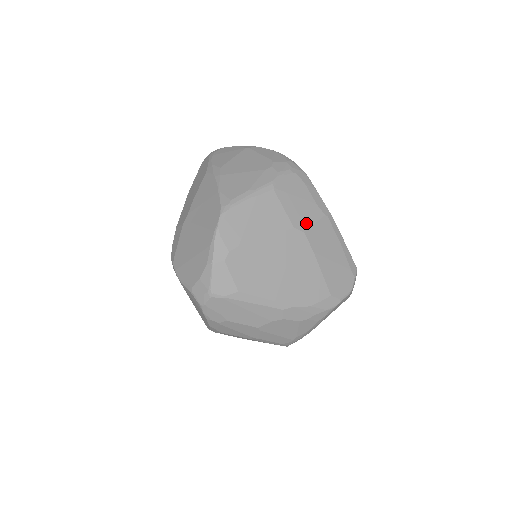
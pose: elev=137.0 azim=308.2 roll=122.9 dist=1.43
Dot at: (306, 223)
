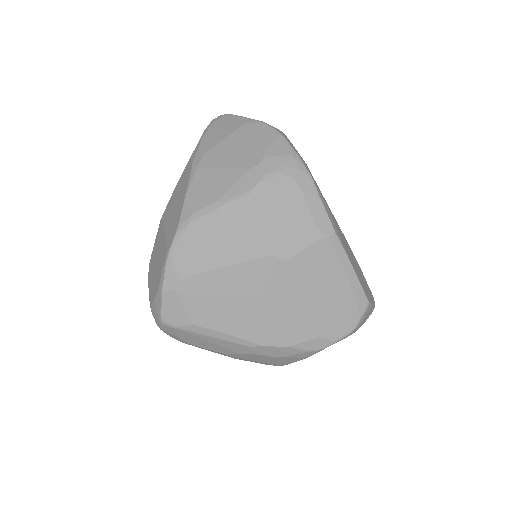
Dot at: (292, 248)
